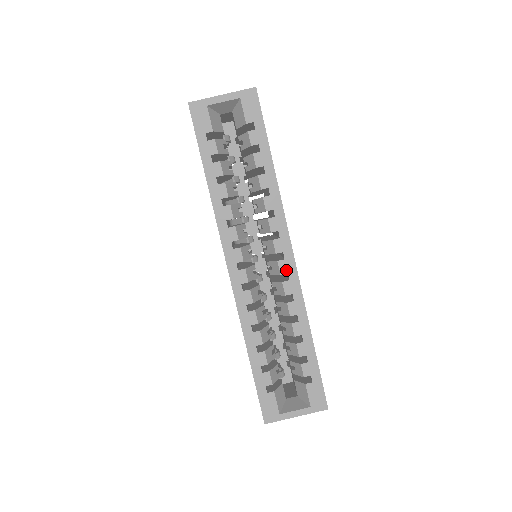
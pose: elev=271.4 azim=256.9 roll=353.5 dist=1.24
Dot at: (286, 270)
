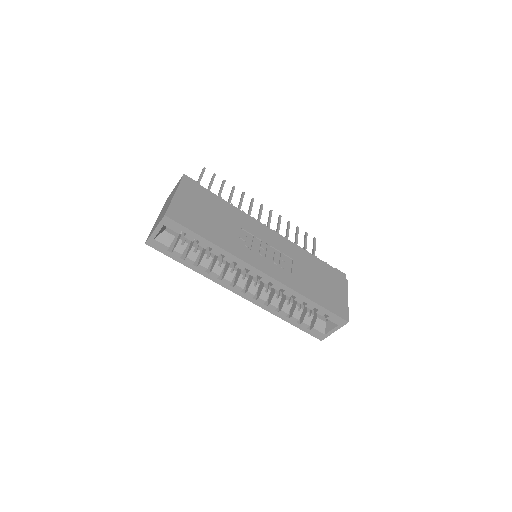
Dot at: (267, 281)
